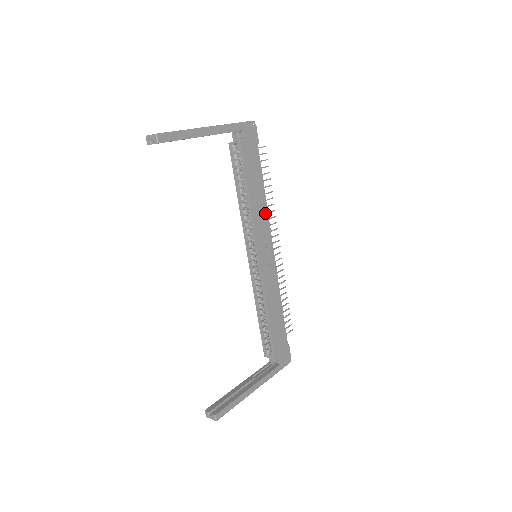
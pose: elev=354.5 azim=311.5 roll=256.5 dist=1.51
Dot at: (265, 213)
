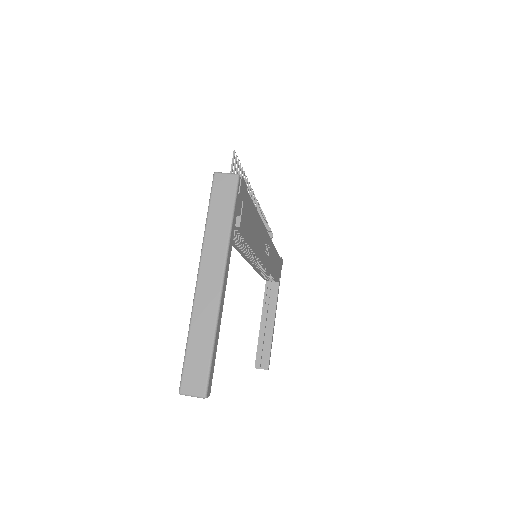
Dot at: (261, 227)
